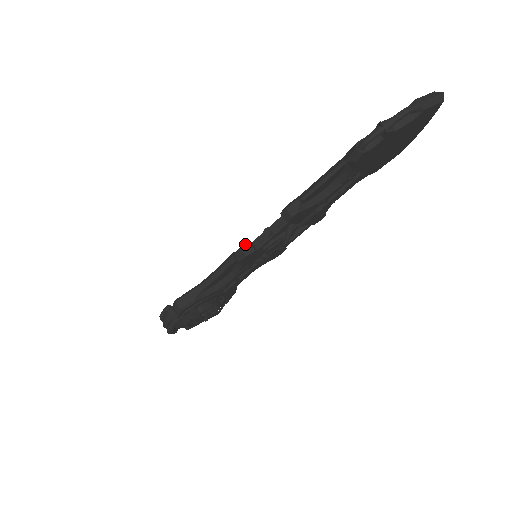
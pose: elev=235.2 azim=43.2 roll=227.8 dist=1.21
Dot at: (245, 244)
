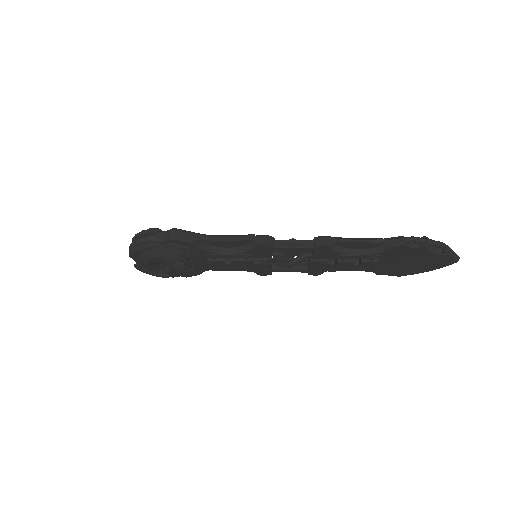
Dot at: (270, 236)
